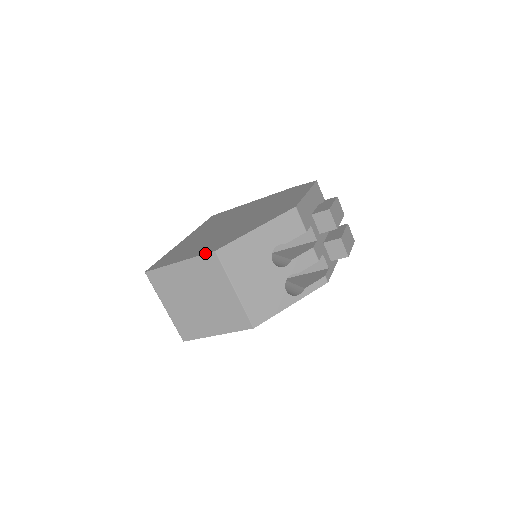
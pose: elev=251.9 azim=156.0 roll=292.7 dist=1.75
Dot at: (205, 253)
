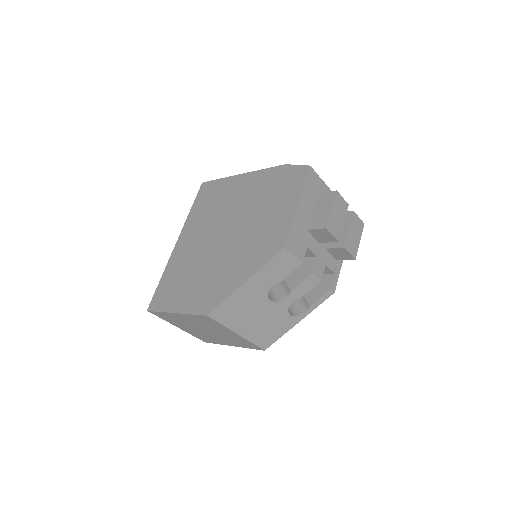
Dot at: (198, 314)
